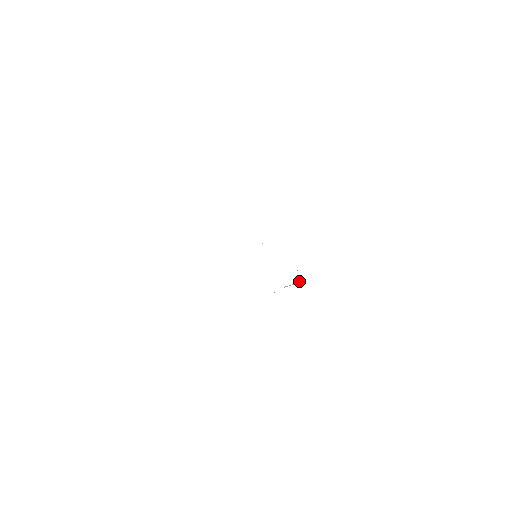
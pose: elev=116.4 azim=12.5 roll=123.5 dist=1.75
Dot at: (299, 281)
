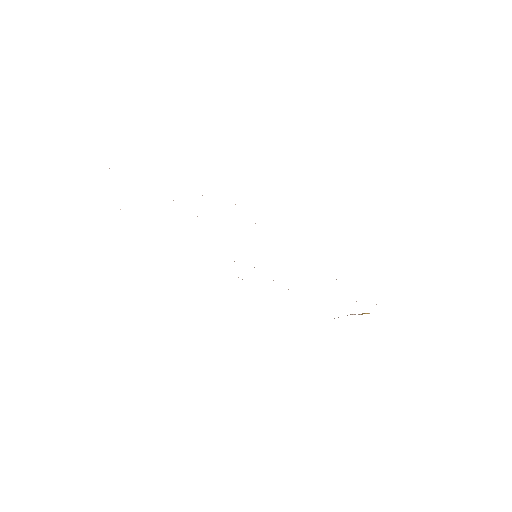
Dot at: (365, 313)
